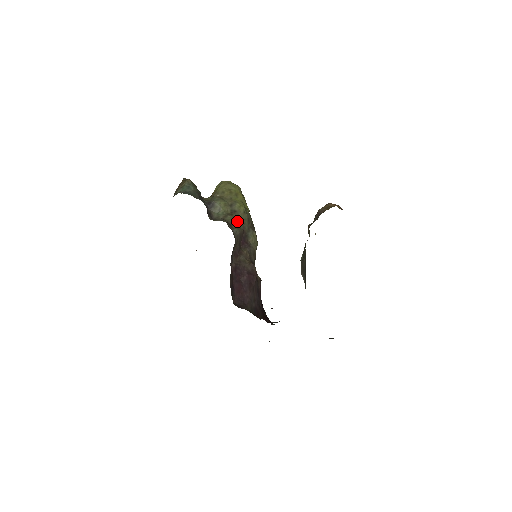
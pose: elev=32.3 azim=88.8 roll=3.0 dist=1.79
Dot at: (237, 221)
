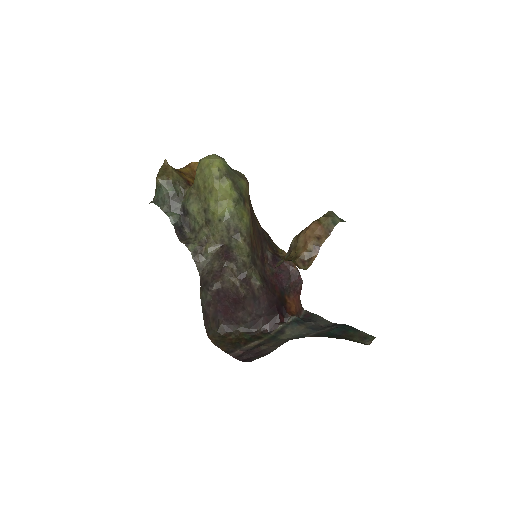
Dot at: (212, 235)
